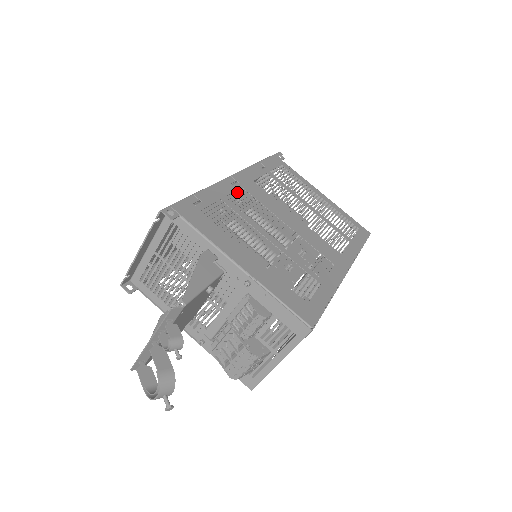
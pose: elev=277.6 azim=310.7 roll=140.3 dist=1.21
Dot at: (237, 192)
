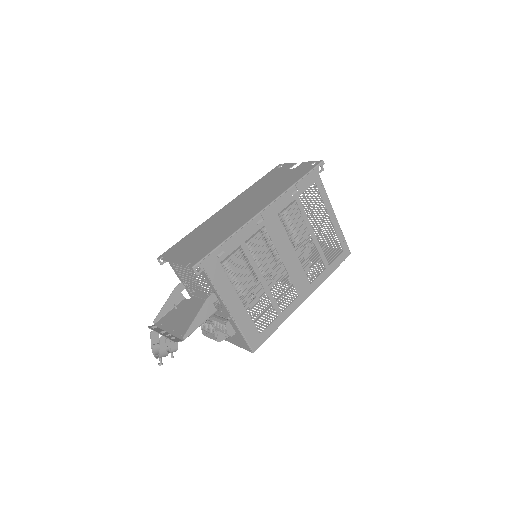
Dot at: (257, 233)
